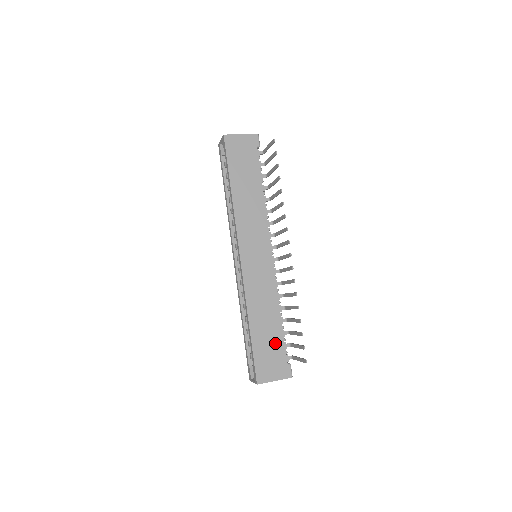
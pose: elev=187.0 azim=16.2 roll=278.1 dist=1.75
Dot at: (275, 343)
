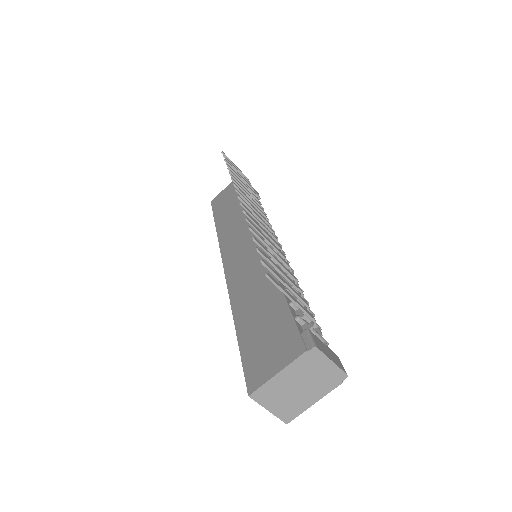
Dot at: (273, 316)
